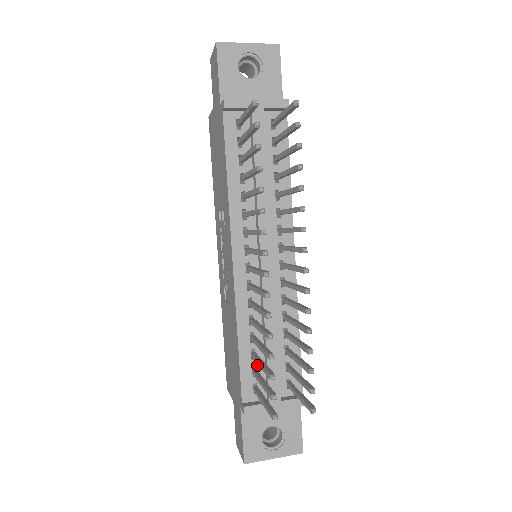
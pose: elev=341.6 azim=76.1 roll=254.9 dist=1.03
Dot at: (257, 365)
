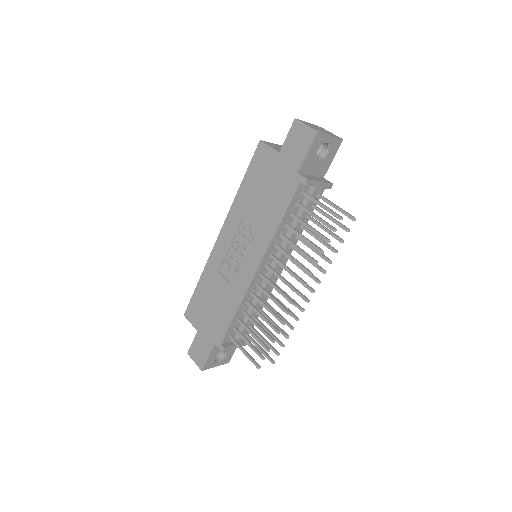
Dot at: (237, 325)
